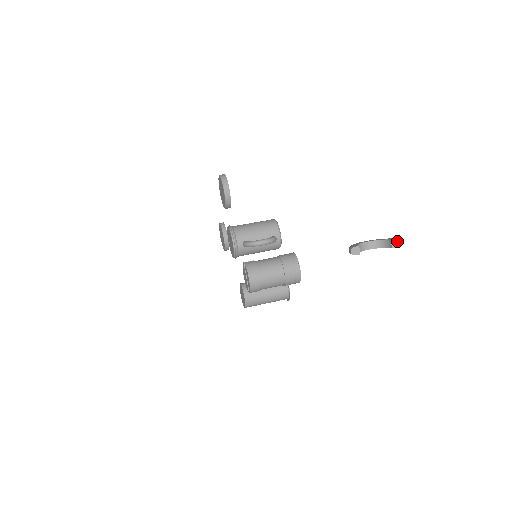
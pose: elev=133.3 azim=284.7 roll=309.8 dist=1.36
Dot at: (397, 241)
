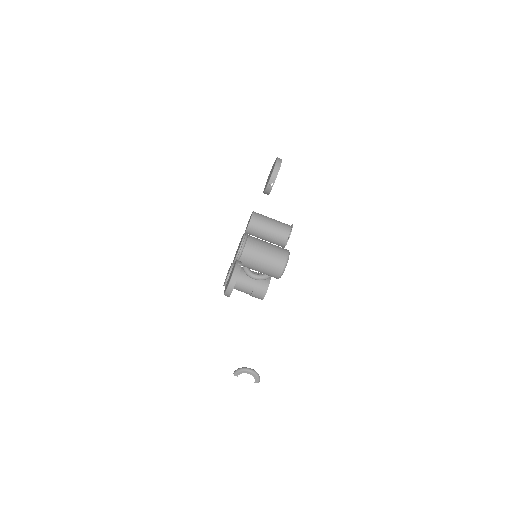
Dot at: occluded
